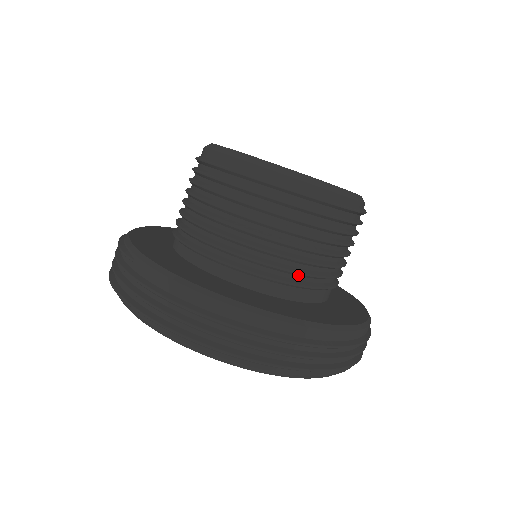
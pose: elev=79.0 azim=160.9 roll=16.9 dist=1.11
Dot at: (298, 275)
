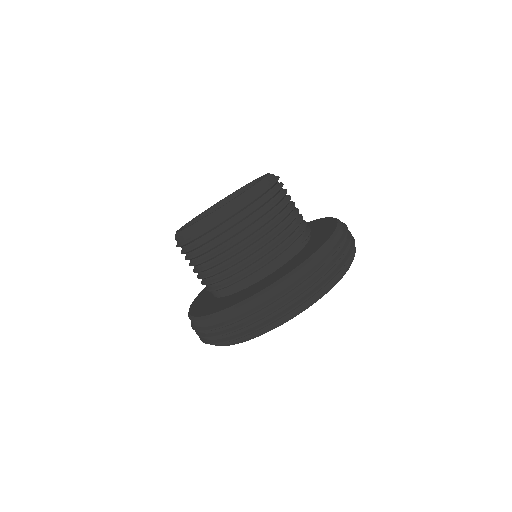
Dot at: (246, 268)
